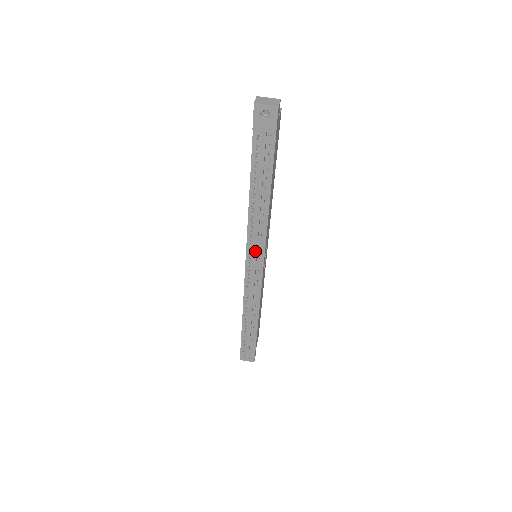
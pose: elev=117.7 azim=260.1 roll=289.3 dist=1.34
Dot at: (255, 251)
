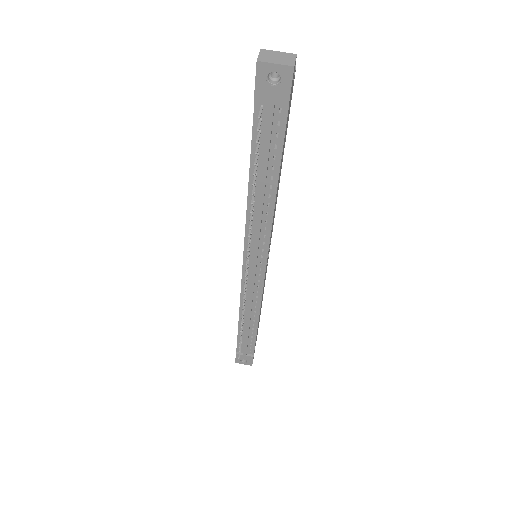
Dot at: (255, 254)
